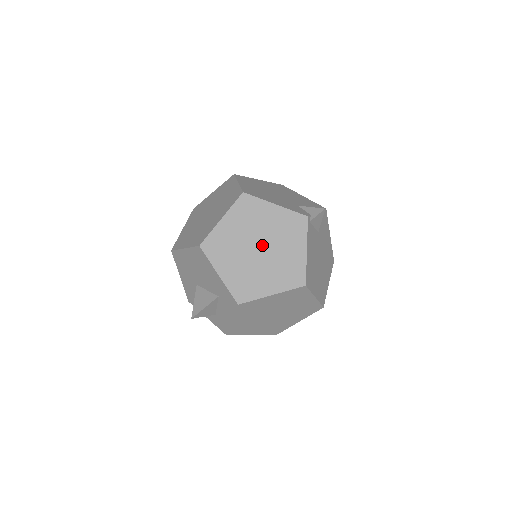
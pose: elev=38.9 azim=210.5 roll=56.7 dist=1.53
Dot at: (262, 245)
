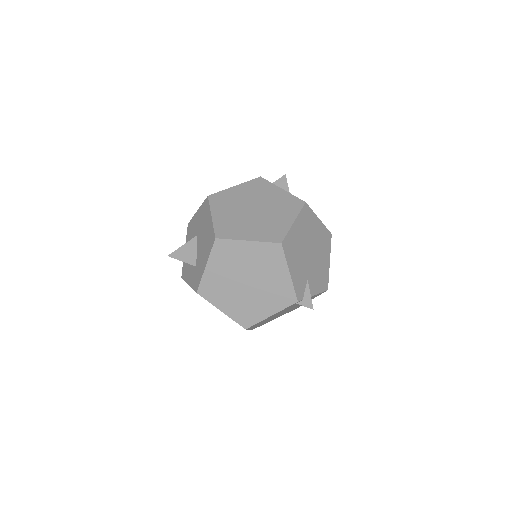
Dot at: (251, 283)
